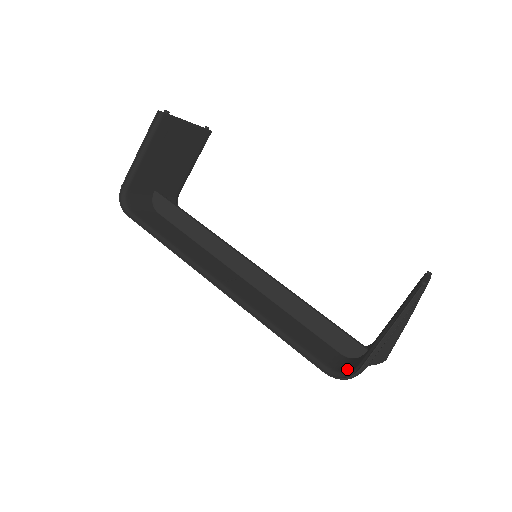
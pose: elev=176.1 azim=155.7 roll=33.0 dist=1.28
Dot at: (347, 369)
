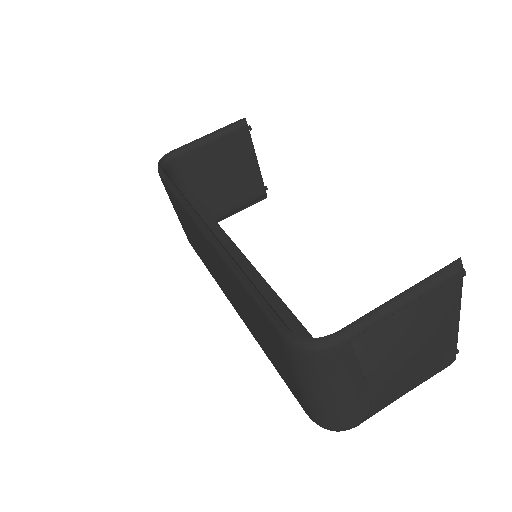
Dot at: occluded
